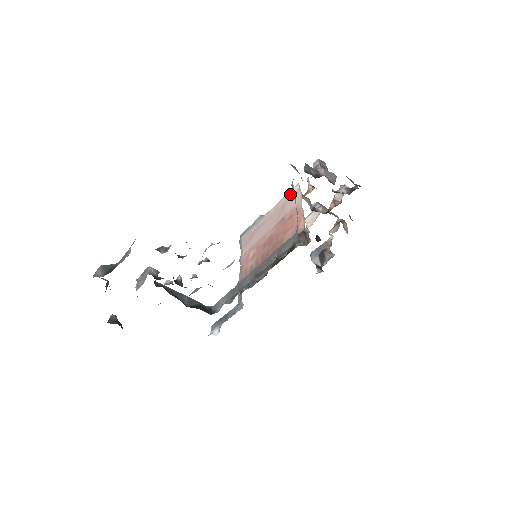
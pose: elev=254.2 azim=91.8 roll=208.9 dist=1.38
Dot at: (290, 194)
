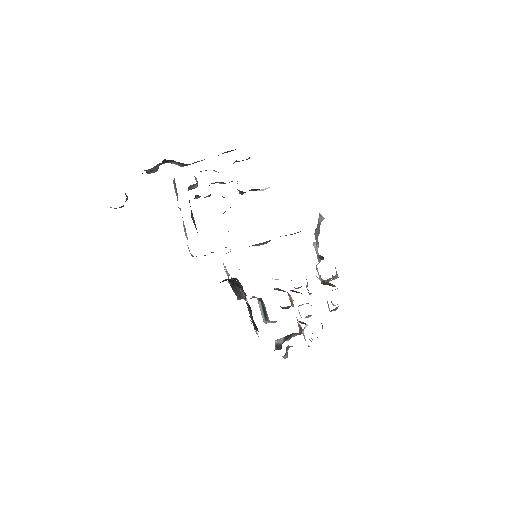
Dot at: occluded
